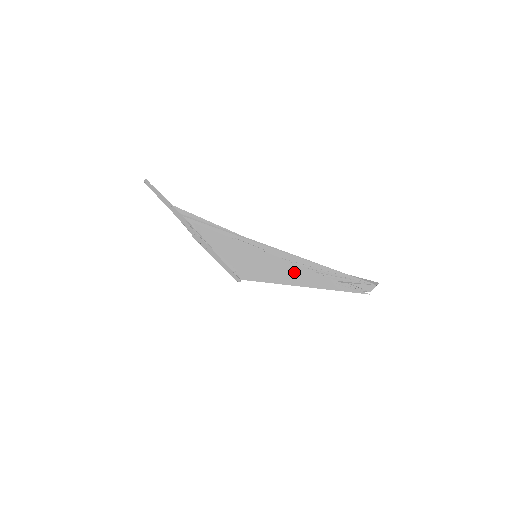
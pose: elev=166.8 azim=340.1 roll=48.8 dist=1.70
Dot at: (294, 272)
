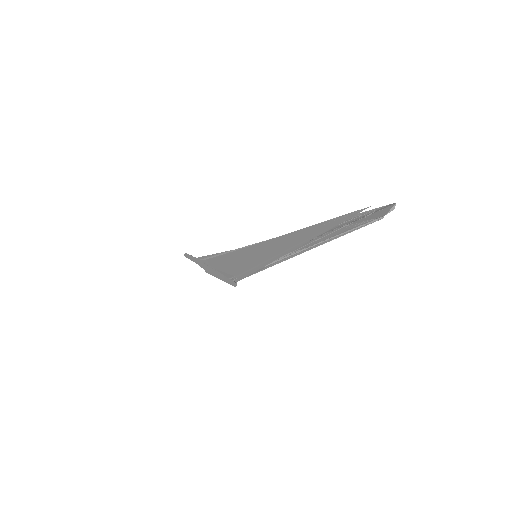
Dot at: (285, 242)
